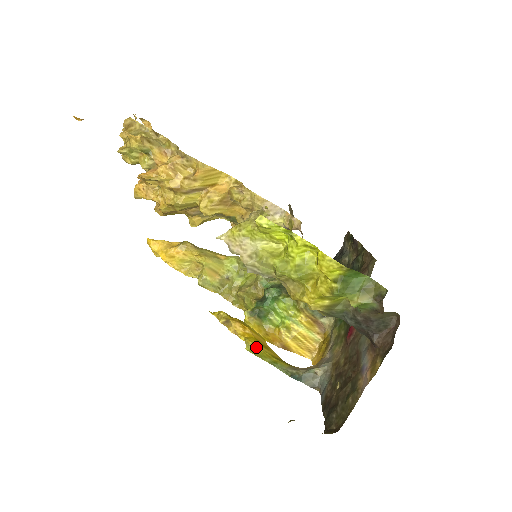
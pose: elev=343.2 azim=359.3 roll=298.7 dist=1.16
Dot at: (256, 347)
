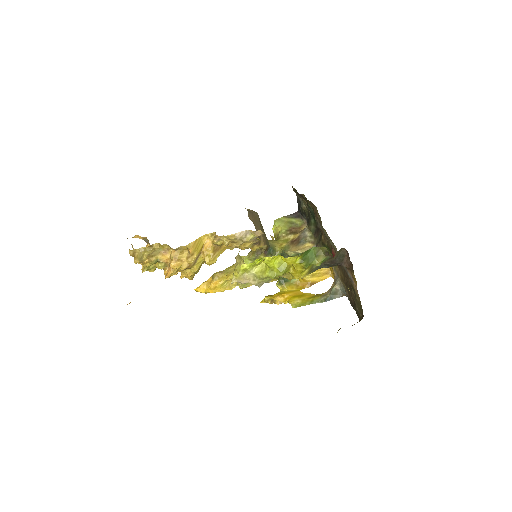
Dot at: (297, 302)
